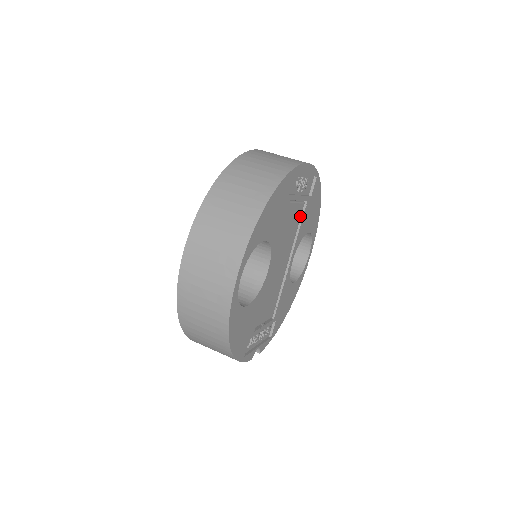
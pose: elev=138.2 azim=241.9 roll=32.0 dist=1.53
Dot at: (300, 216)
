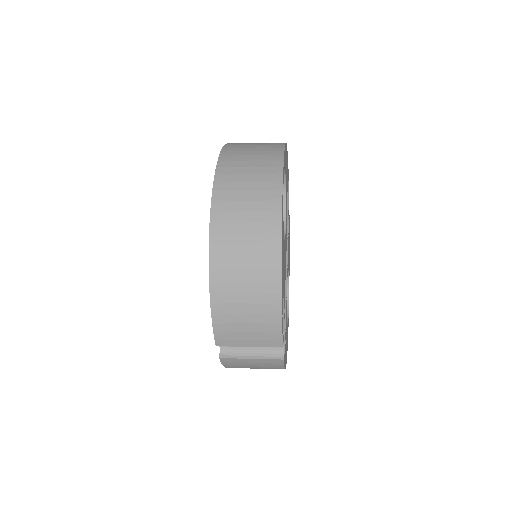
Dot at: occluded
